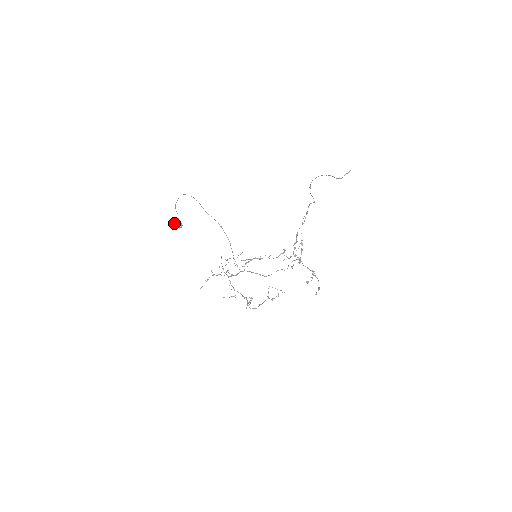
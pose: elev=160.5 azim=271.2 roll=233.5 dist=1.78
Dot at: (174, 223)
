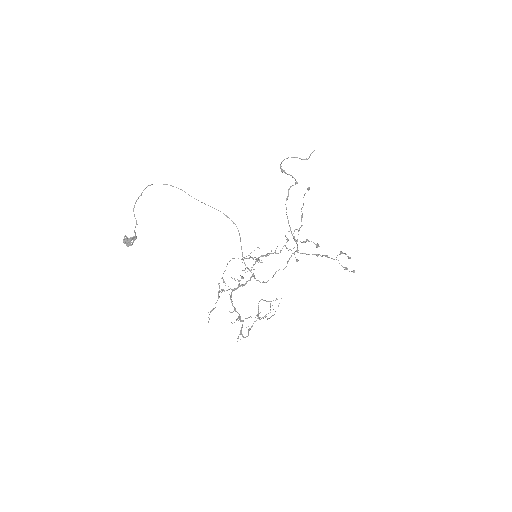
Dot at: occluded
